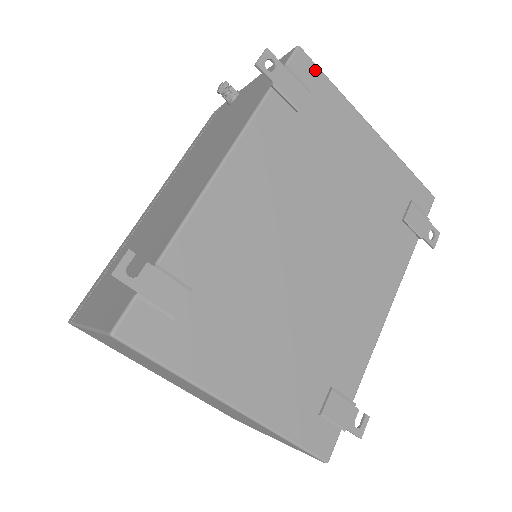
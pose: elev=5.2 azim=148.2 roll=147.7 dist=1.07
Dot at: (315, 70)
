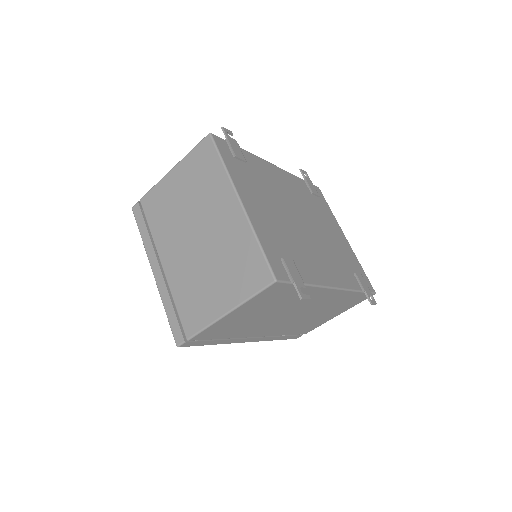
Dot at: (323, 198)
